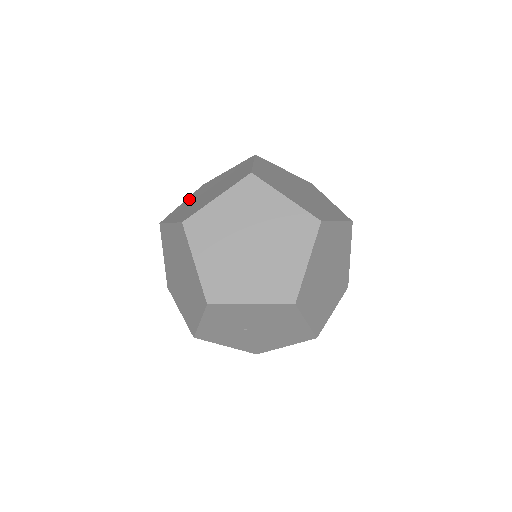
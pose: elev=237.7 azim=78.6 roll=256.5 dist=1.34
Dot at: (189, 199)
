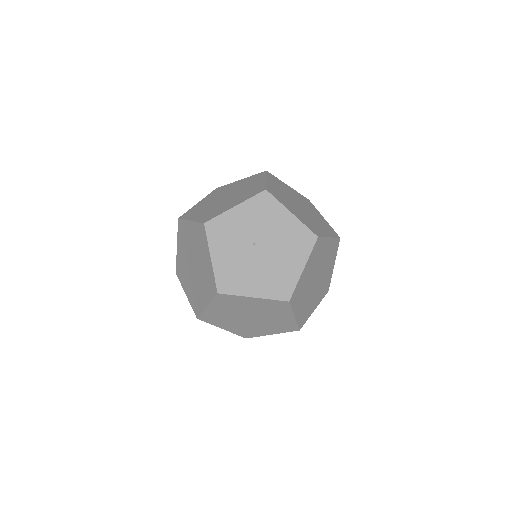
Dot at: occluded
